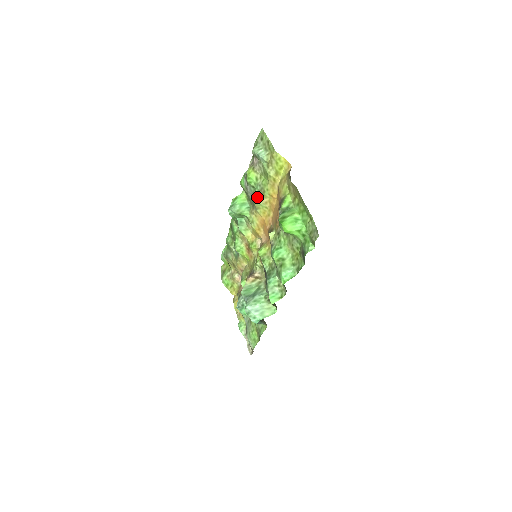
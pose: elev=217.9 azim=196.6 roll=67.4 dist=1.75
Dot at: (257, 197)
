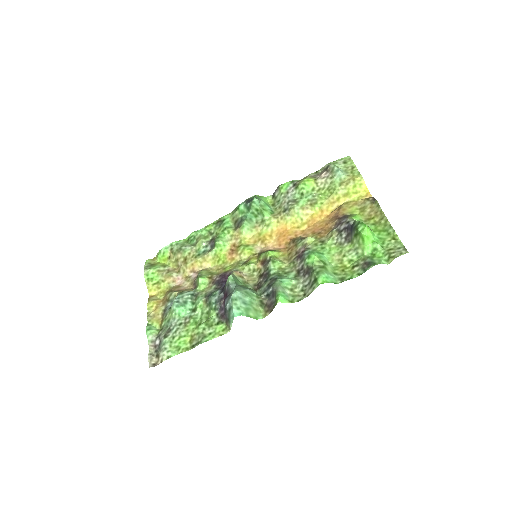
Dot at: (301, 204)
